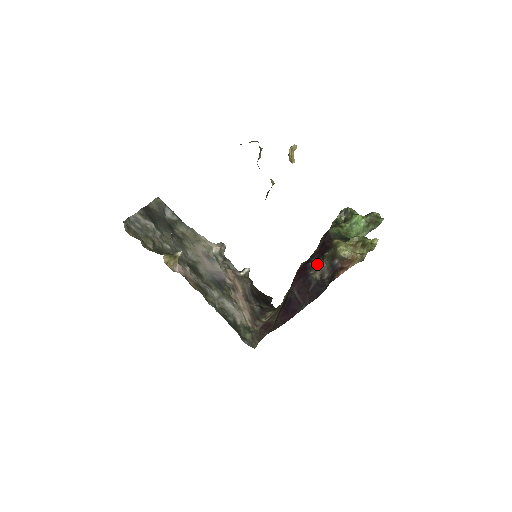
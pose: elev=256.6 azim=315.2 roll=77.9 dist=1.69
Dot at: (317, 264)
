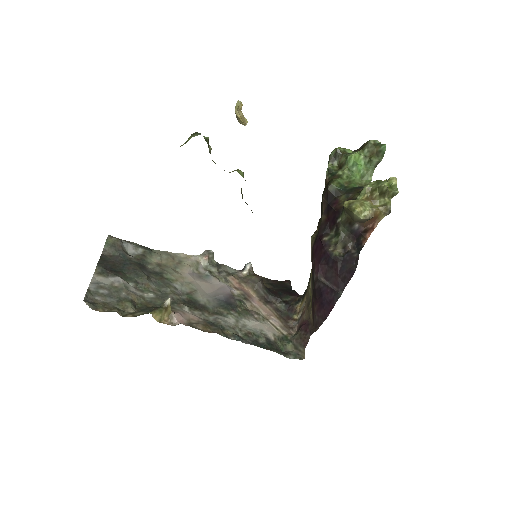
Dot at: (333, 236)
